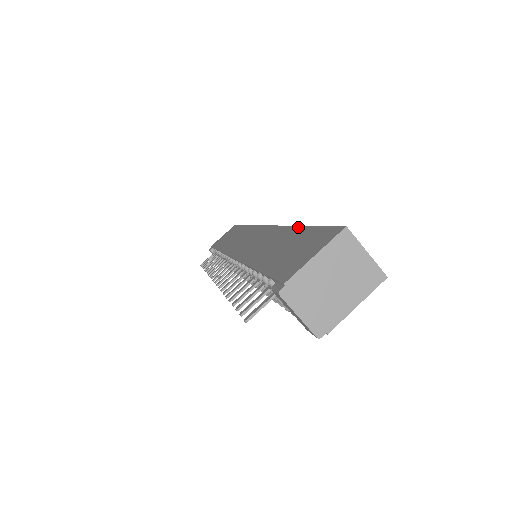
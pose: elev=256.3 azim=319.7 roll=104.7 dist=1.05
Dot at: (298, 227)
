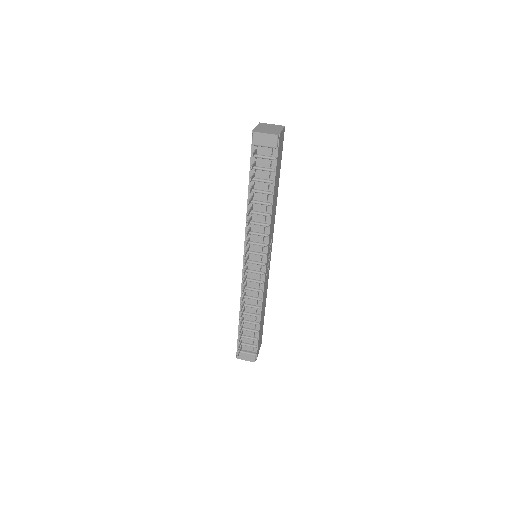
Dot at: occluded
